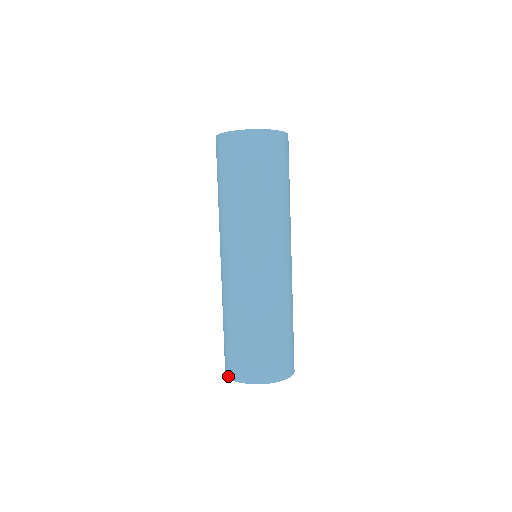
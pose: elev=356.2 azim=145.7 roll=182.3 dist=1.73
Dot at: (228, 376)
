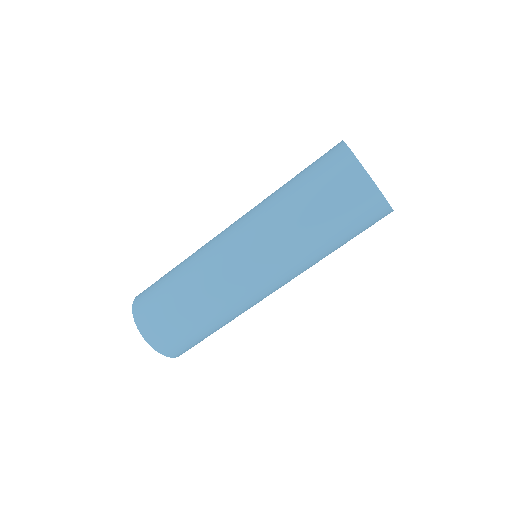
Dot at: occluded
